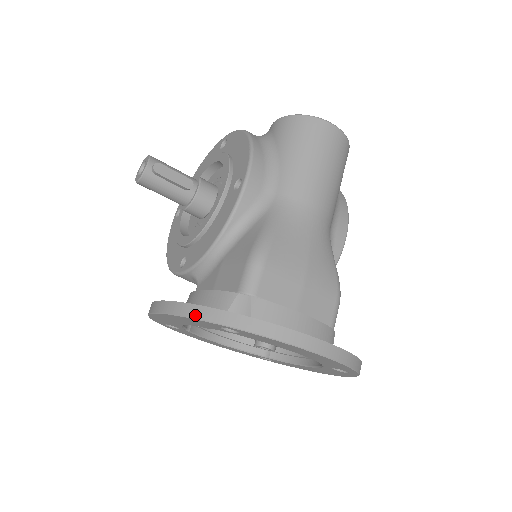
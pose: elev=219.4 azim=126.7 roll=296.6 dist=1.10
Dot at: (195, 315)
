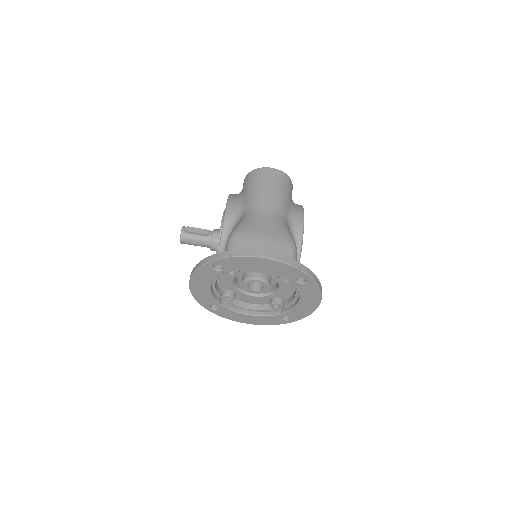
Dot at: (198, 266)
